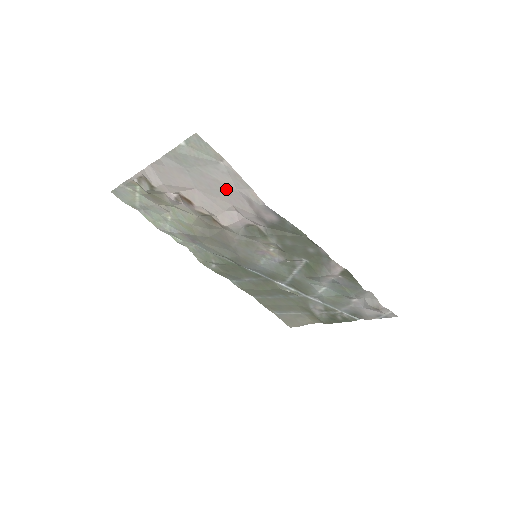
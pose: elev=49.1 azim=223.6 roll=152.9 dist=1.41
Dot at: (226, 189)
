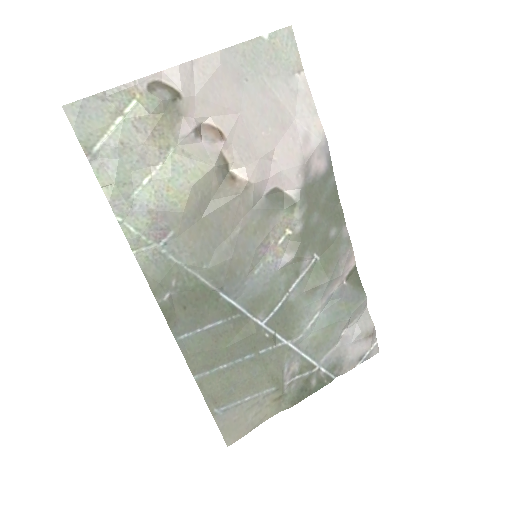
Dot at: (282, 118)
